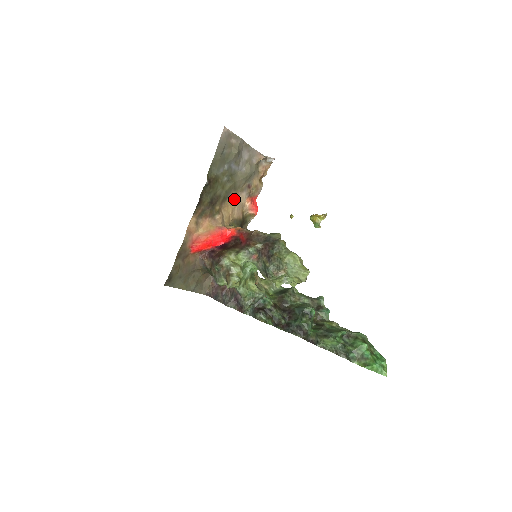
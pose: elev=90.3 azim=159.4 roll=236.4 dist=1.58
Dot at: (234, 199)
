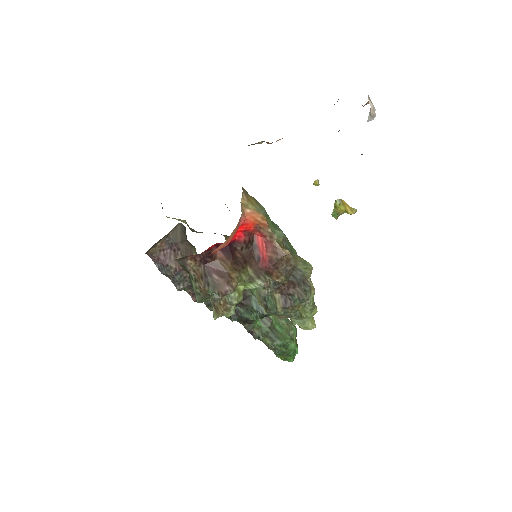
Dot at: occluded
